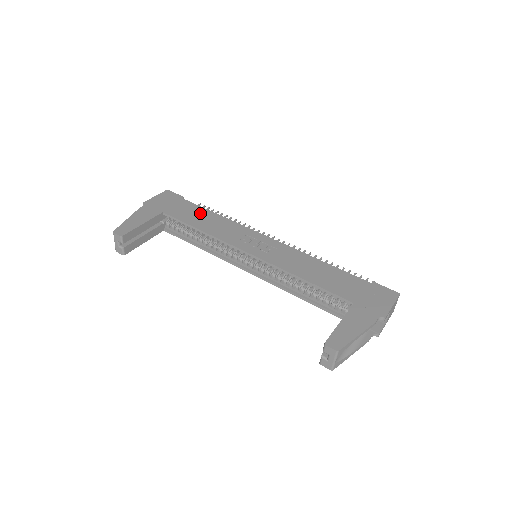
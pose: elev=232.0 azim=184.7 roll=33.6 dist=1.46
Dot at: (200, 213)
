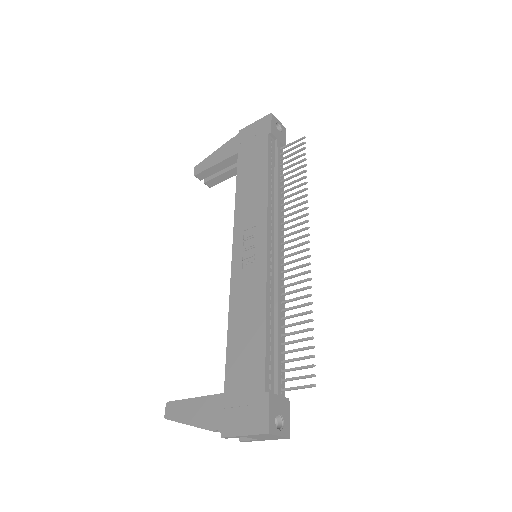
Dot at: (257, 168)
